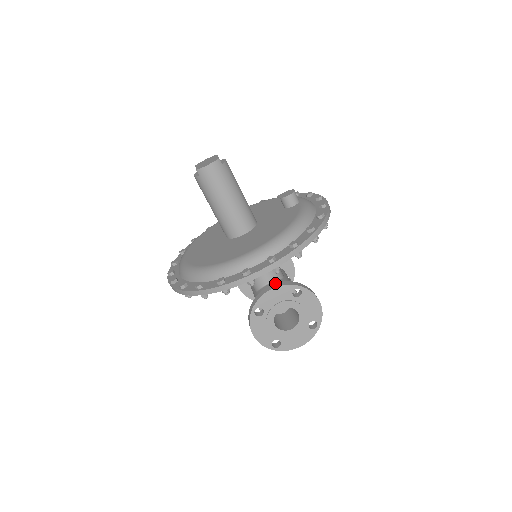
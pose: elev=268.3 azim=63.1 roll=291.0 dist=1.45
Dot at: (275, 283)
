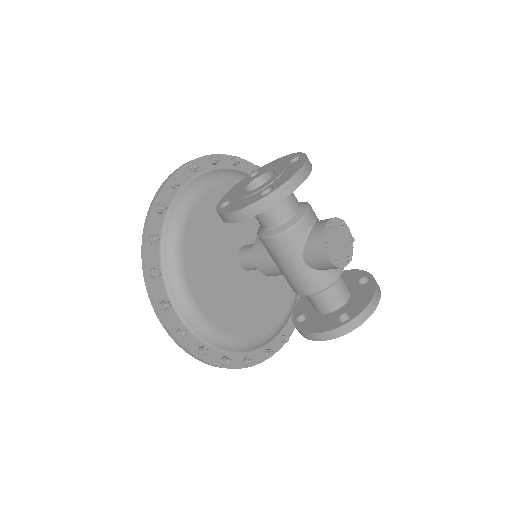
Dot at: occluded
